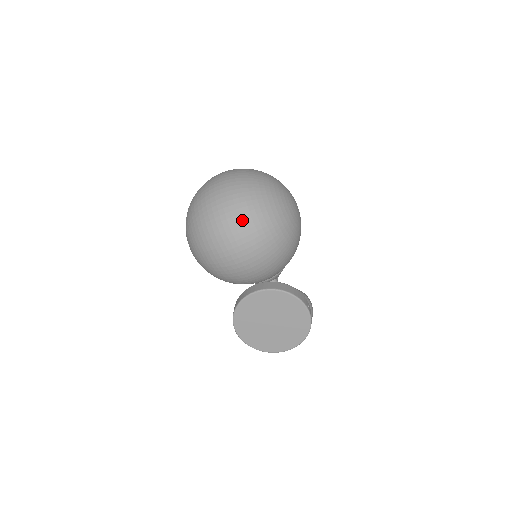
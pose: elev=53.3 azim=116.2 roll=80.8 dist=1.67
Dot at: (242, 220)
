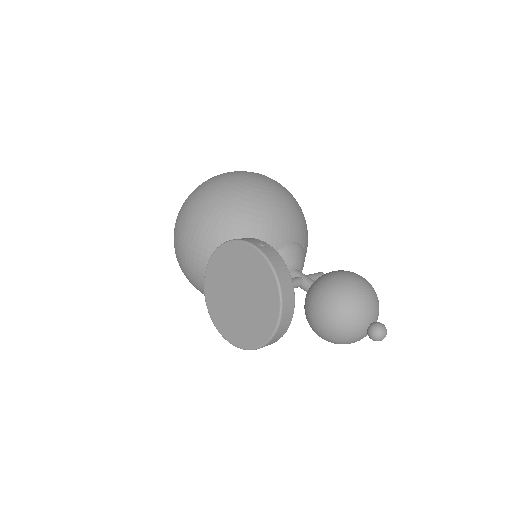
Dot at: (182, 212)
